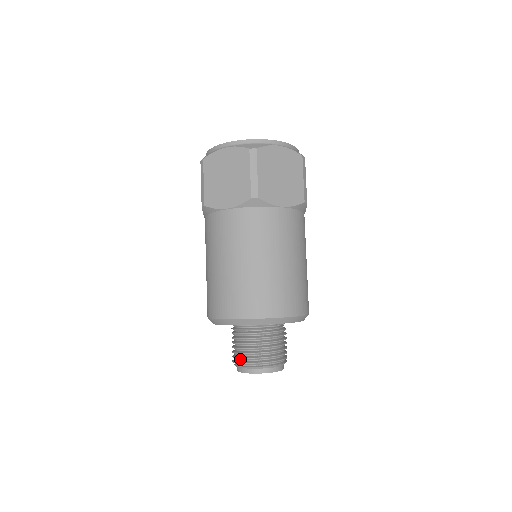
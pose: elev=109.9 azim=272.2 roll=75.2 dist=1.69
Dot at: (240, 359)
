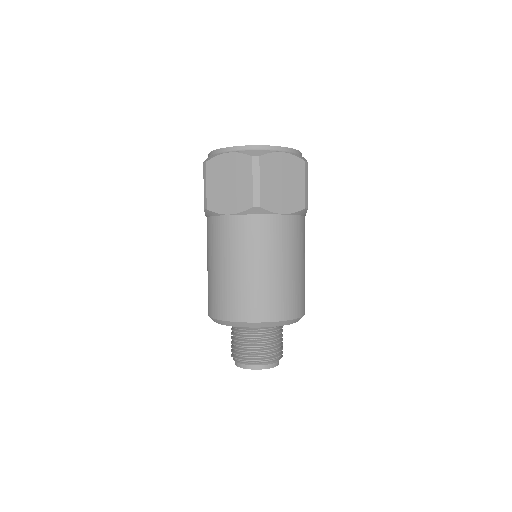
Dot at: (238, 355)
